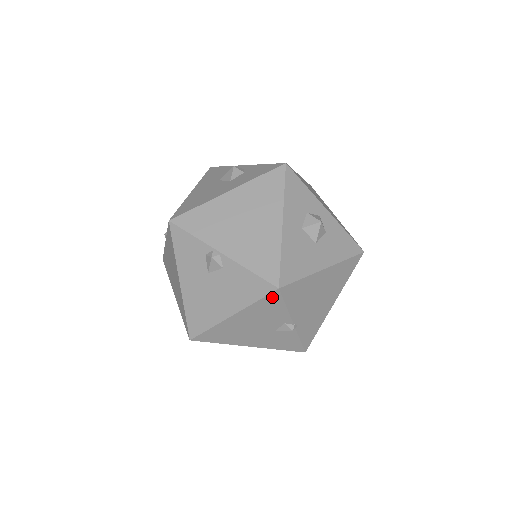
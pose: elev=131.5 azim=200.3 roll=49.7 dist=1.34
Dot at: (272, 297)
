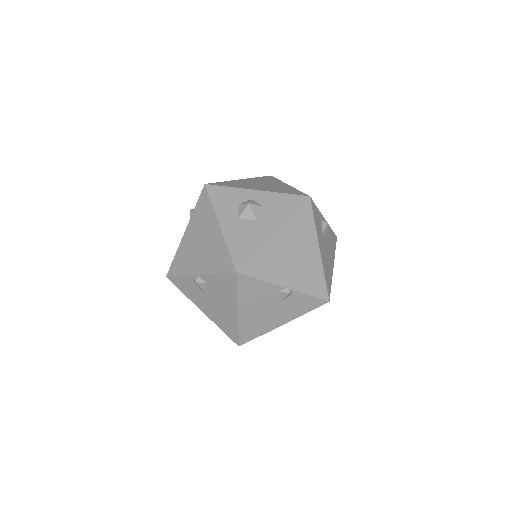
Dot at: (242, 281)
